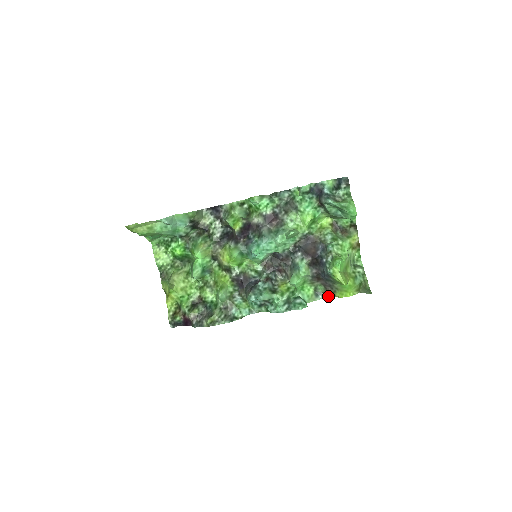
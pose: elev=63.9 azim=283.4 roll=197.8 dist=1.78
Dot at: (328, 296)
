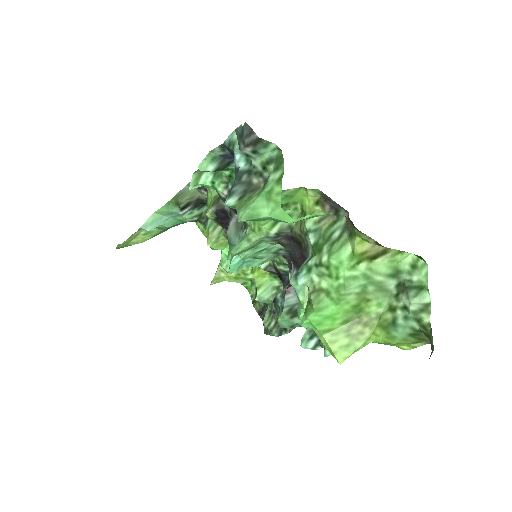
Dot at: occluded
